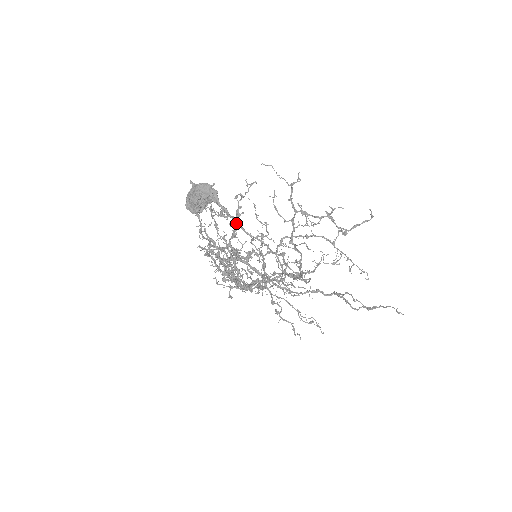
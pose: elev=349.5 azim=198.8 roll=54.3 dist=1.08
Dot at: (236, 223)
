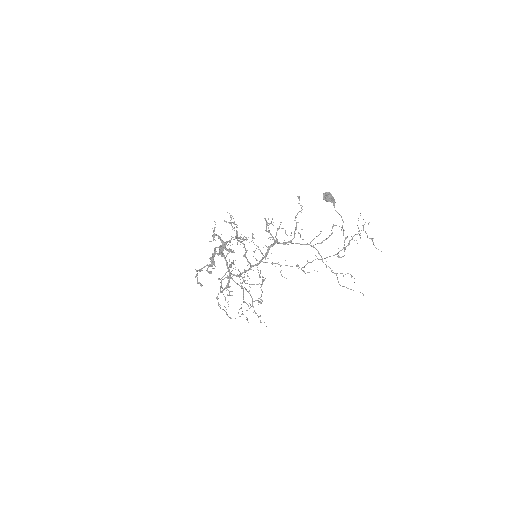
Dot at: occluded
